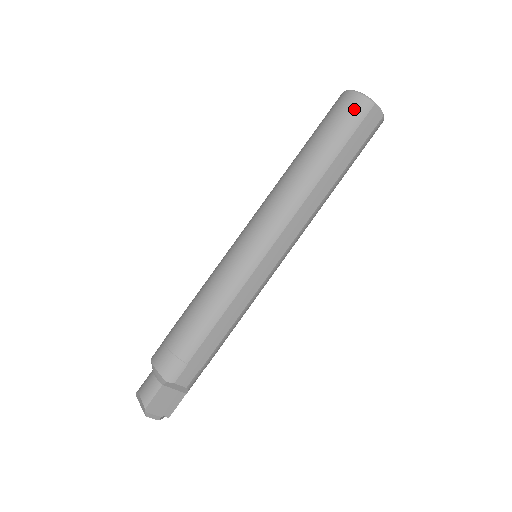
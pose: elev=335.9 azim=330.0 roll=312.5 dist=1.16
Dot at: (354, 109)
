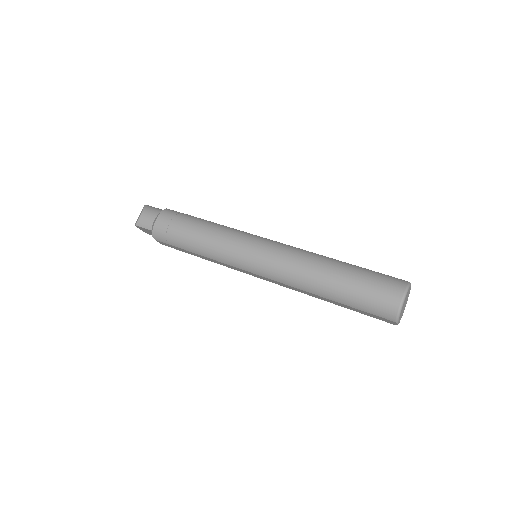
Dot at: (383, 308)
